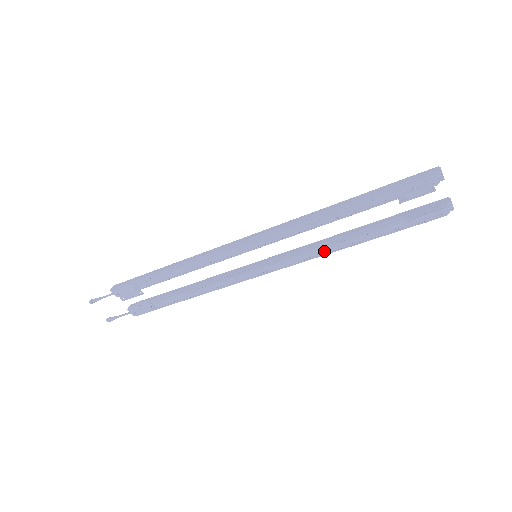
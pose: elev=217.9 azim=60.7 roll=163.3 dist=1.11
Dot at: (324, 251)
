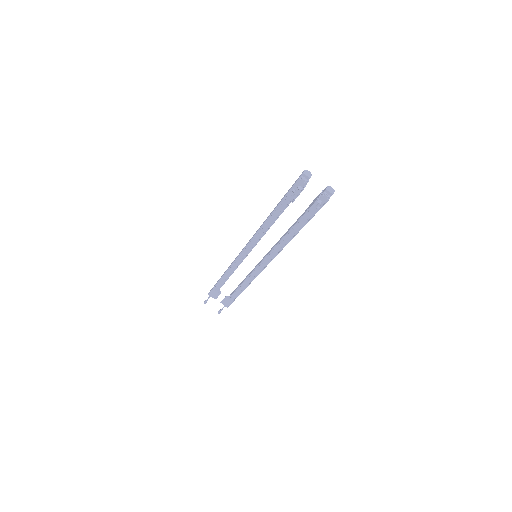
Dot at: (283, 244)
